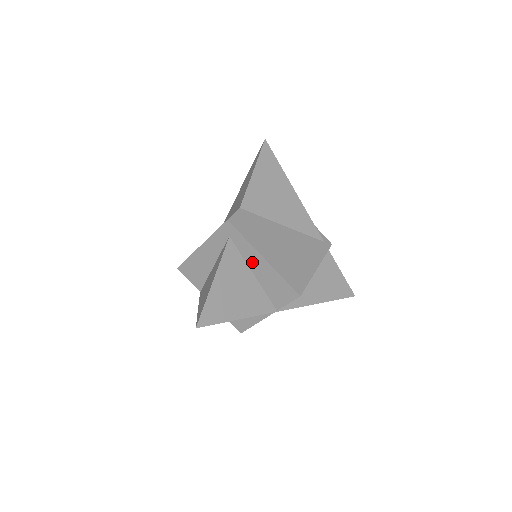
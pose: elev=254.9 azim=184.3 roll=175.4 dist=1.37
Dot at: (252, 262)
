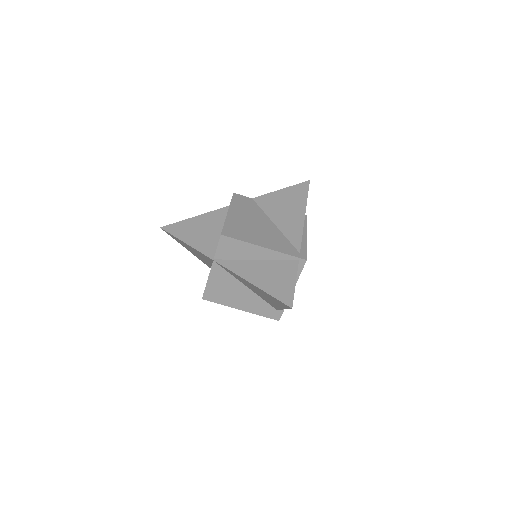
Dot at: occluded
